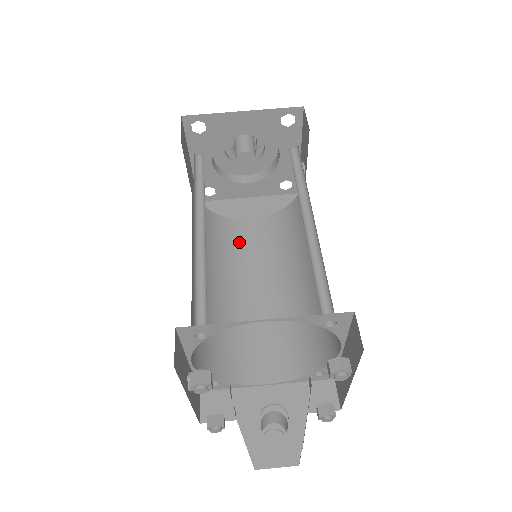
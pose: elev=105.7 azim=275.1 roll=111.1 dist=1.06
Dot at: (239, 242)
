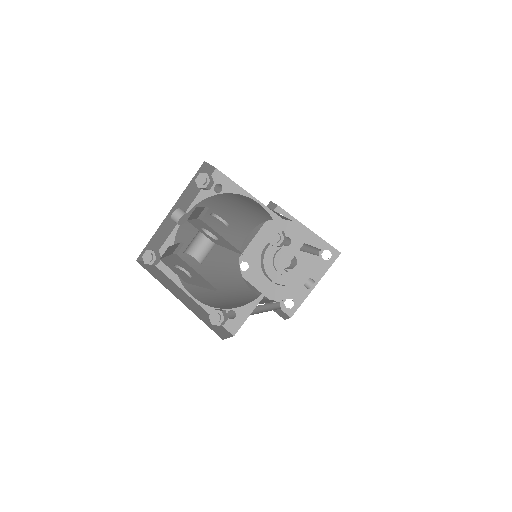
Dot at: (238, 284)
